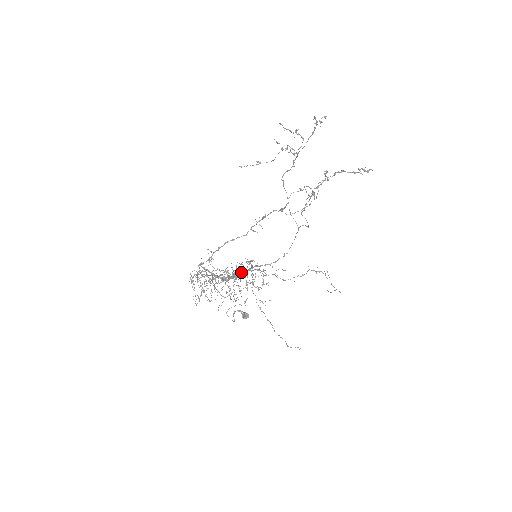
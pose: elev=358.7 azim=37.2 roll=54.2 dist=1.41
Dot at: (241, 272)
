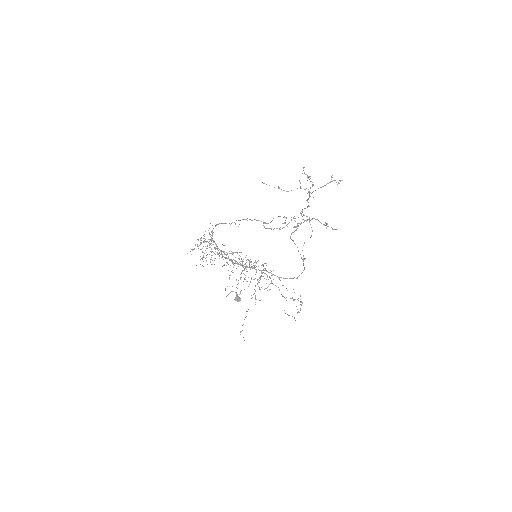
Dot at: (252, 267)
